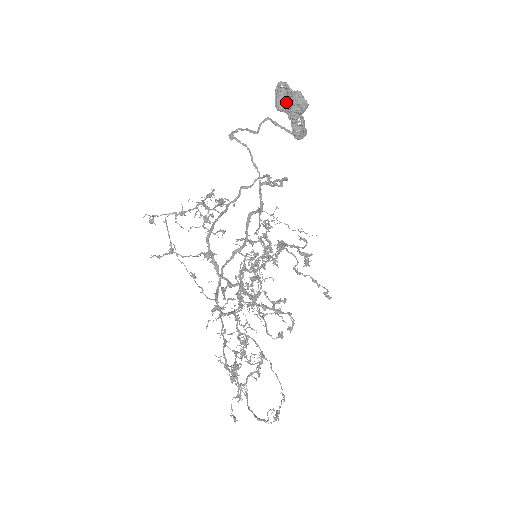
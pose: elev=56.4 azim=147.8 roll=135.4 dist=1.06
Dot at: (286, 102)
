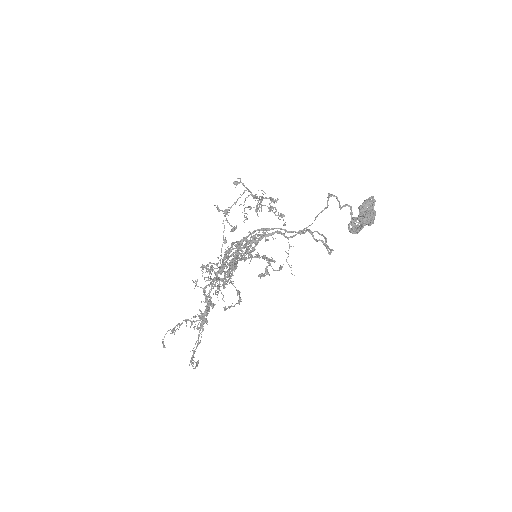
Dot at: (364, 208)
